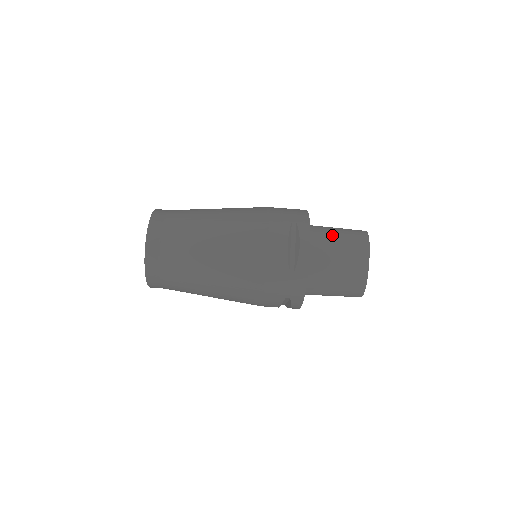
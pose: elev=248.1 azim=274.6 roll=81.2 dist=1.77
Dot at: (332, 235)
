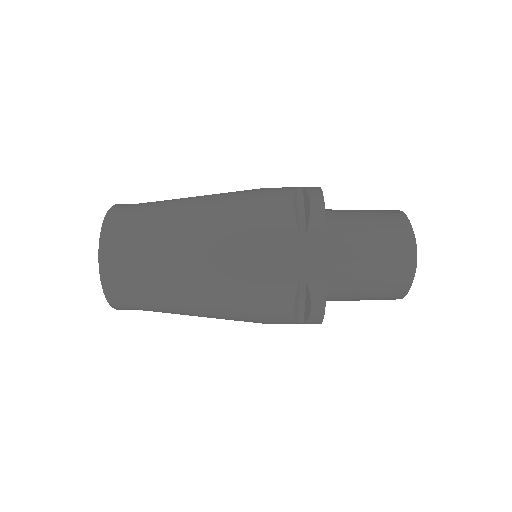
Dot at: (361, 269)
